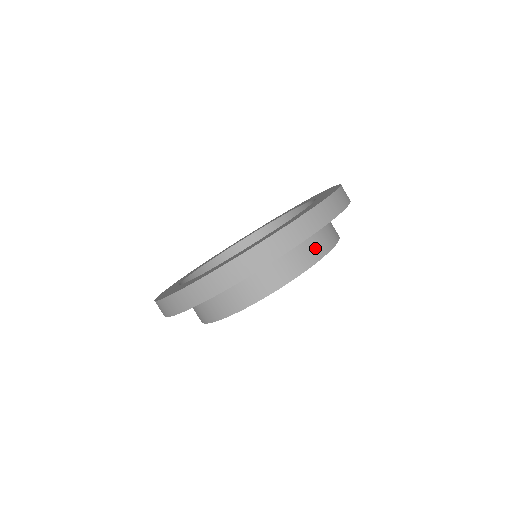
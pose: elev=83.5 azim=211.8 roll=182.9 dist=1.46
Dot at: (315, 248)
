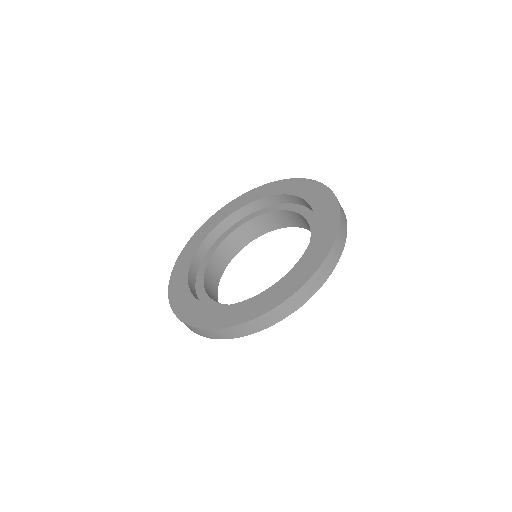
Dot at: occluded
